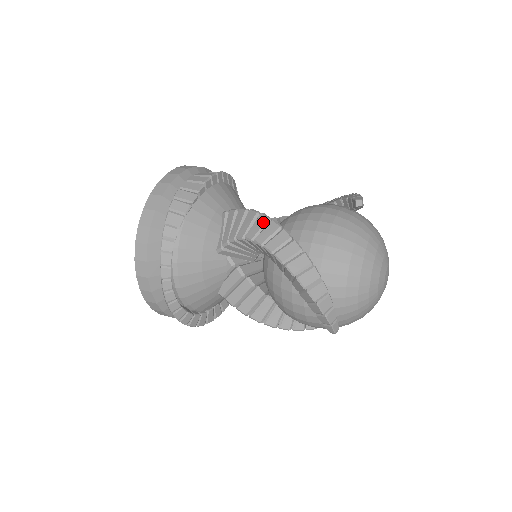
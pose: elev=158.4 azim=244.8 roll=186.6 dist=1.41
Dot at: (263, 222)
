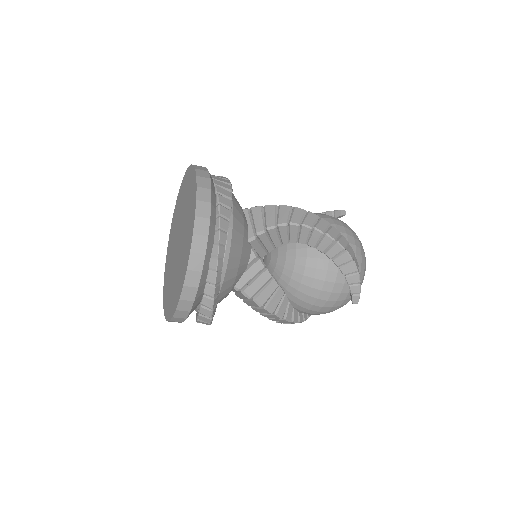
Dot at: (302, 212)
